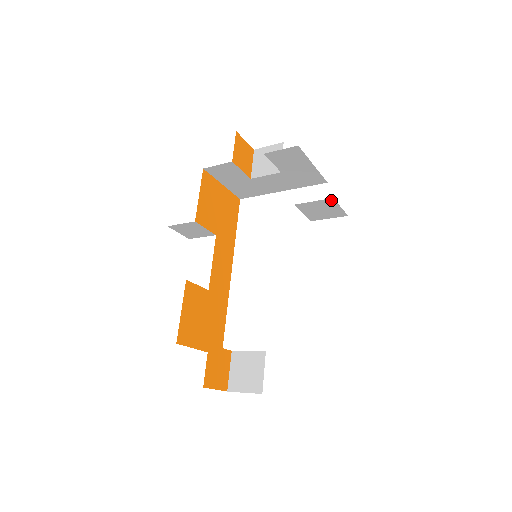
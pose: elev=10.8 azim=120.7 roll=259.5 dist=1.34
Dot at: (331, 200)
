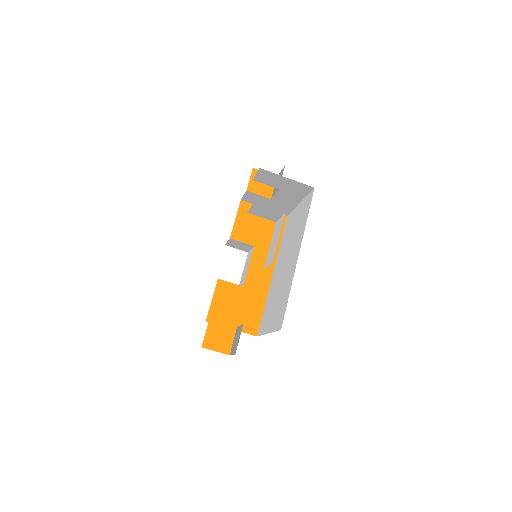
Dot at: (257, 203)
